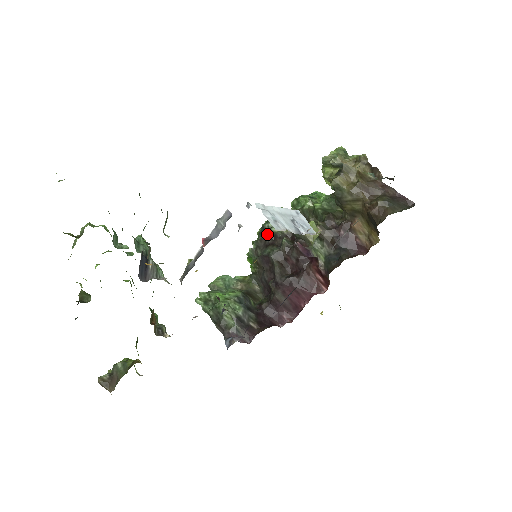
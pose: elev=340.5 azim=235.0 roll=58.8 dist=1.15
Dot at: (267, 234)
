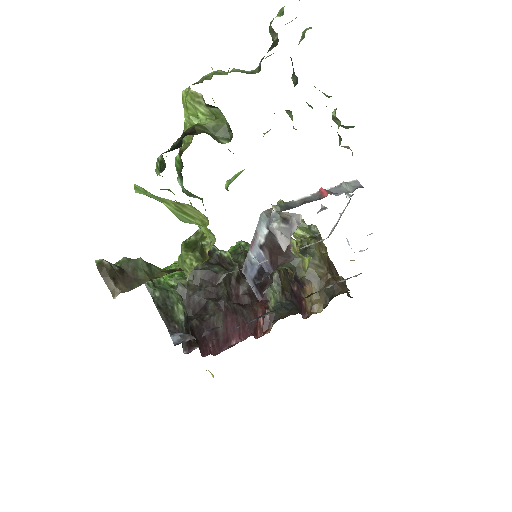
Dot at: (214, 253)
